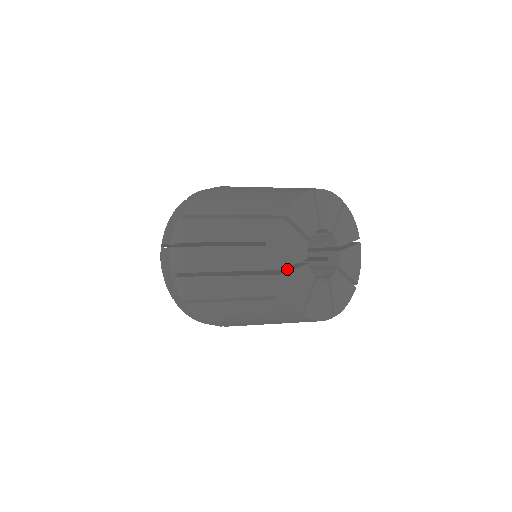
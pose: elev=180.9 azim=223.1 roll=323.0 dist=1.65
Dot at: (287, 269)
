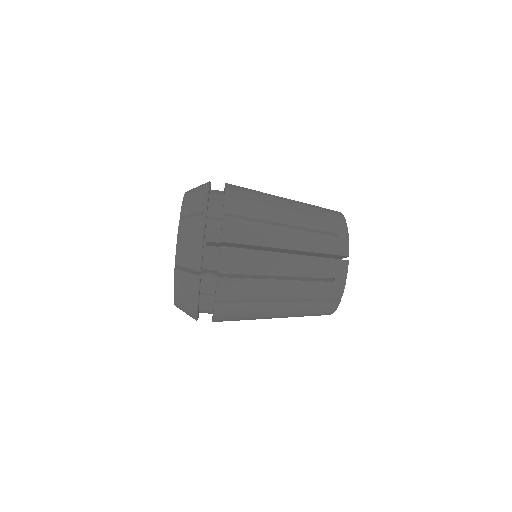
Dot at: occluded
